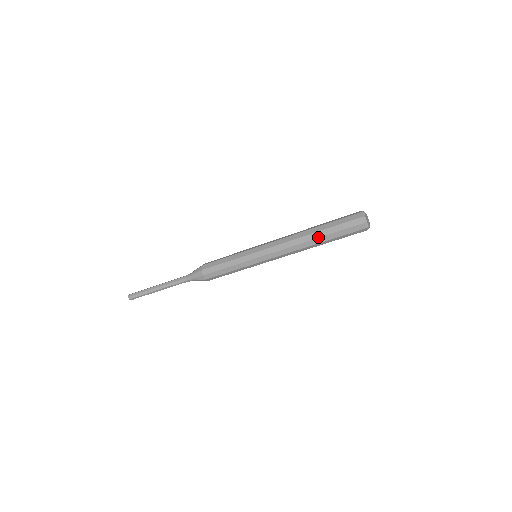
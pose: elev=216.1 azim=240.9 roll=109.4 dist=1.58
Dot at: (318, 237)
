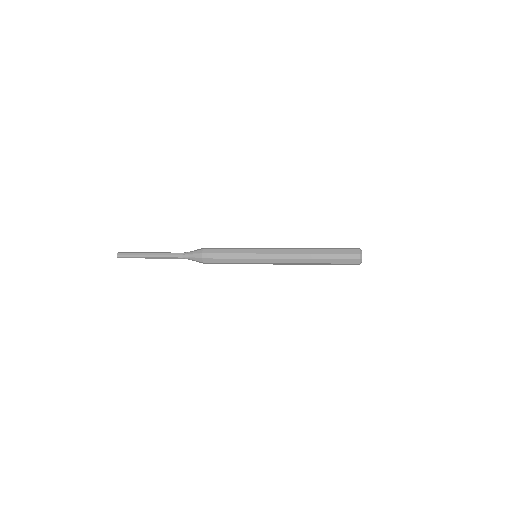
Dot at: (318, 258)
